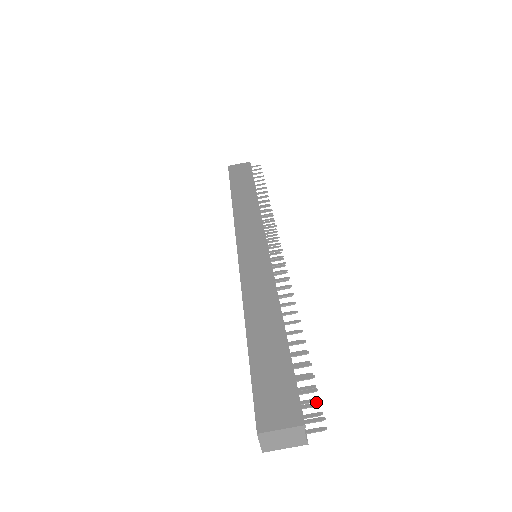
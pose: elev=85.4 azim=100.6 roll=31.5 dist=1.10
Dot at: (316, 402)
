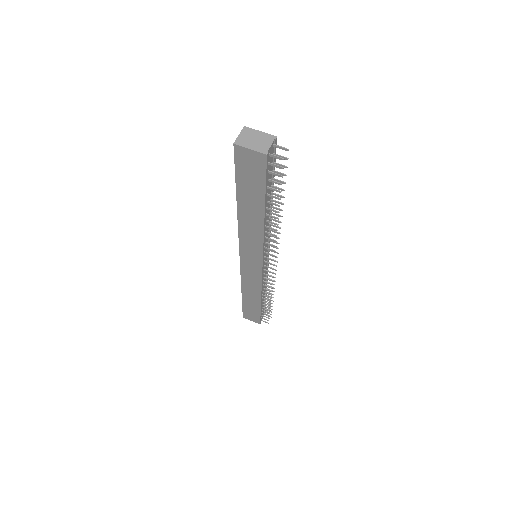
Dot at: (285, 159)
